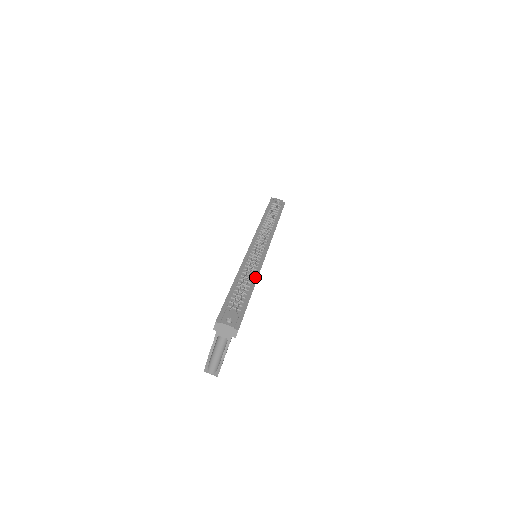
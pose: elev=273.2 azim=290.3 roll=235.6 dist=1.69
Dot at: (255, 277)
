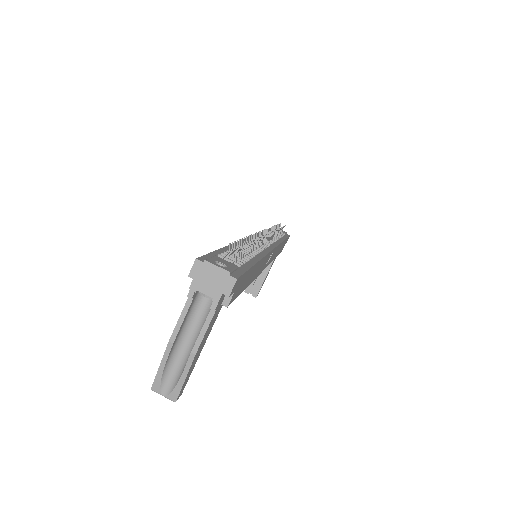
Dot at: (260, 255)
